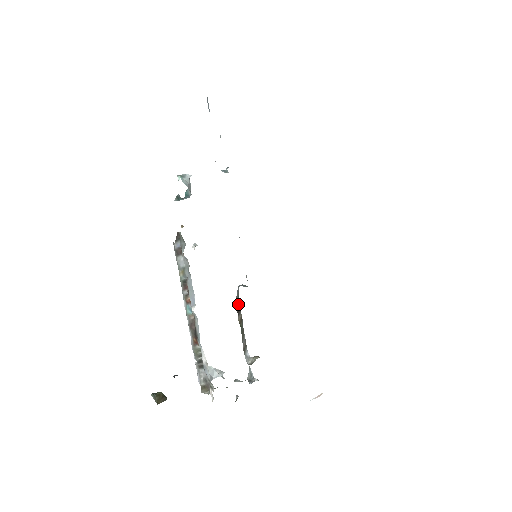
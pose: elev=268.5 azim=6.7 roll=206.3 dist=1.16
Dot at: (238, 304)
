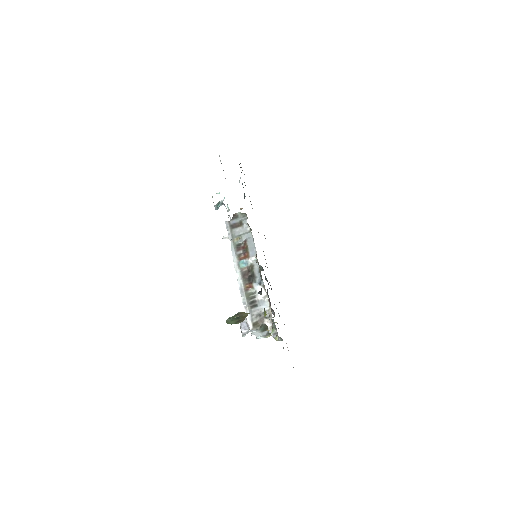
Dot at: occluded
